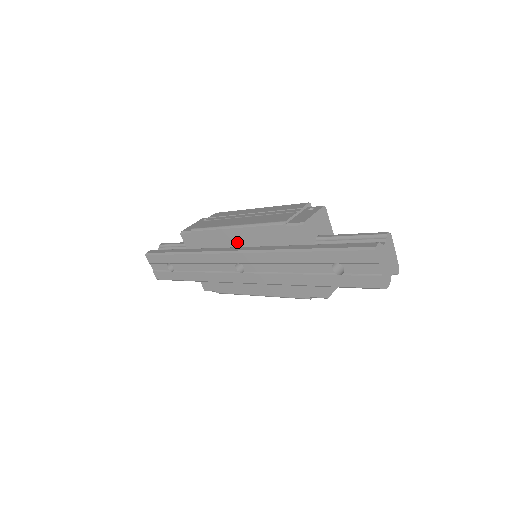
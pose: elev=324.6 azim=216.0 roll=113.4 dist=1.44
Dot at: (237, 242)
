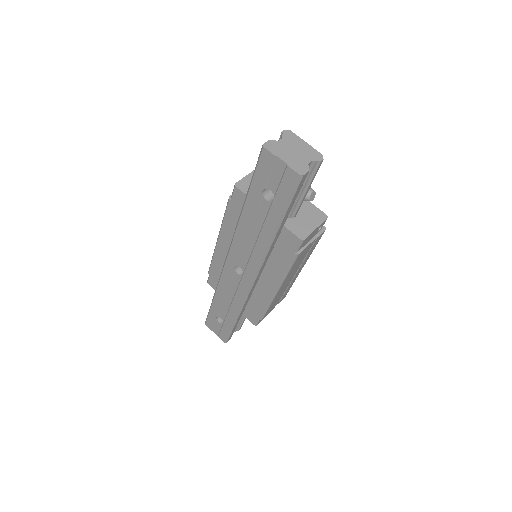
Dot at: occluded
